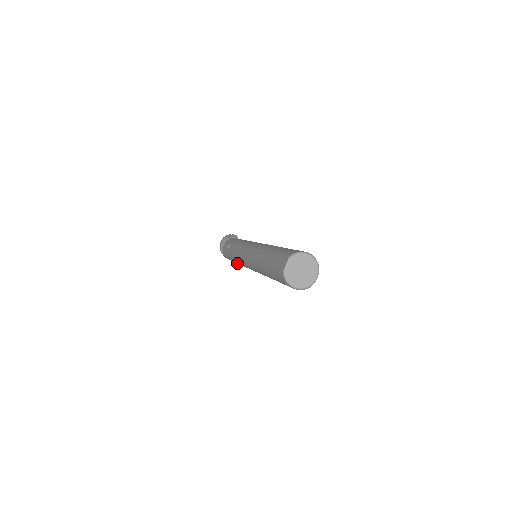
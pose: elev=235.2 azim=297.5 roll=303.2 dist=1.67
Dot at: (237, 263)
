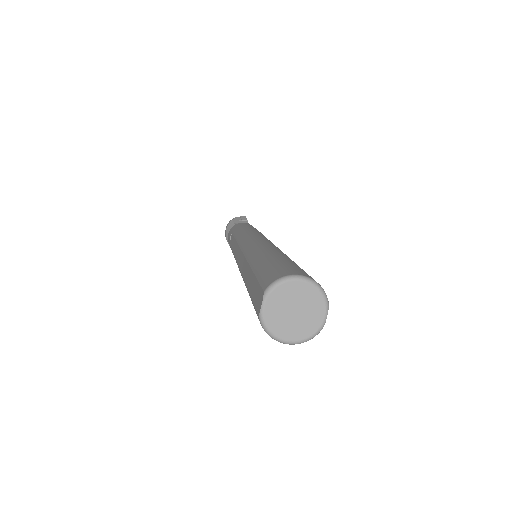
Dot at: occluded
